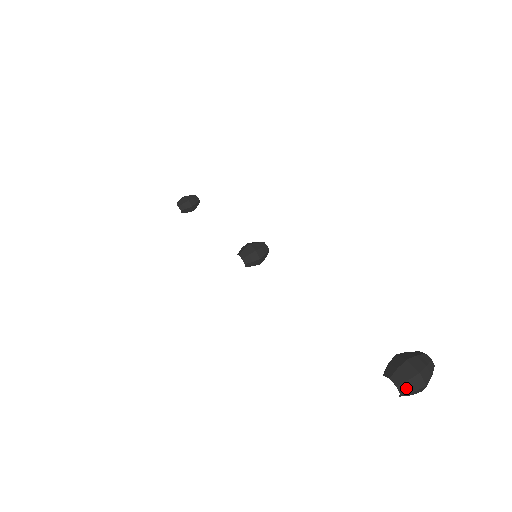
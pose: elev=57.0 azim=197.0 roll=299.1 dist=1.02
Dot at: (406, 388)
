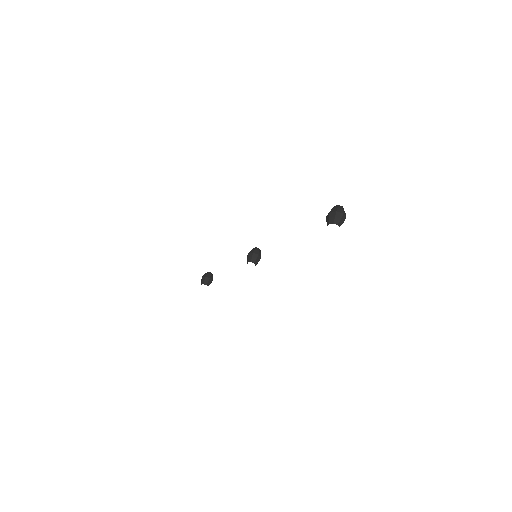
Dot at: (337, 221)
